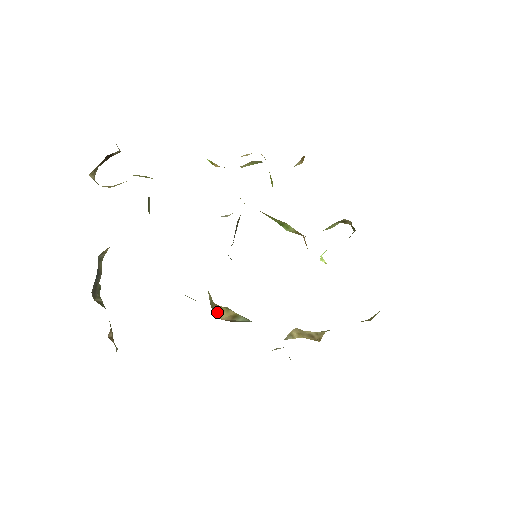
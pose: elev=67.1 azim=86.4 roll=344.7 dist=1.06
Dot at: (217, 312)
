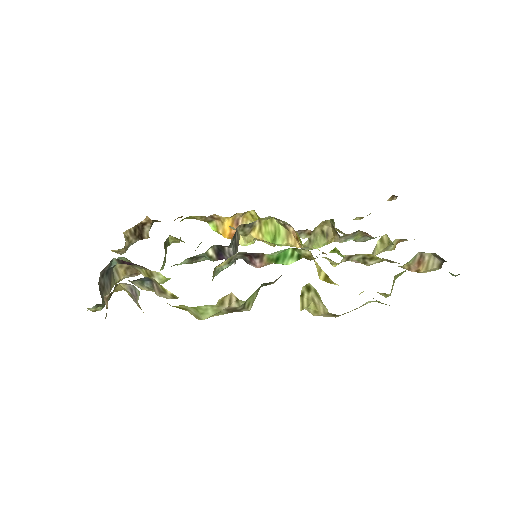
Dot at: occluded
